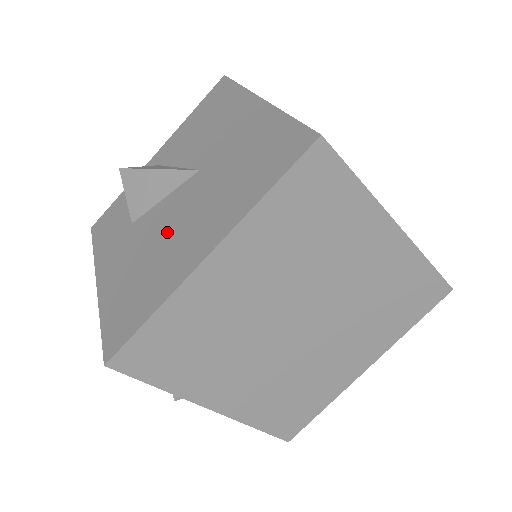
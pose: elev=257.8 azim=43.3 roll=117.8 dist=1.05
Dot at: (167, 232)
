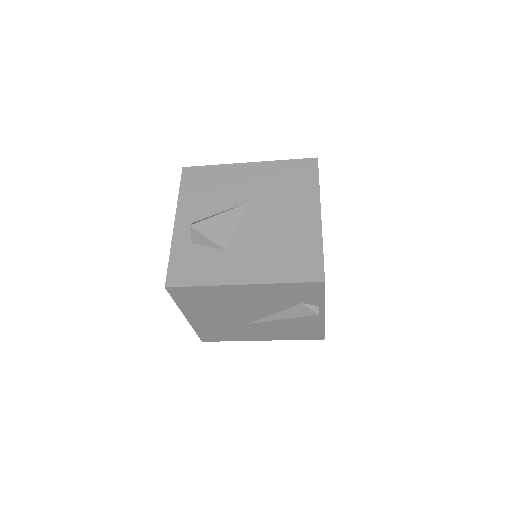
Dot at: (273, 229)
